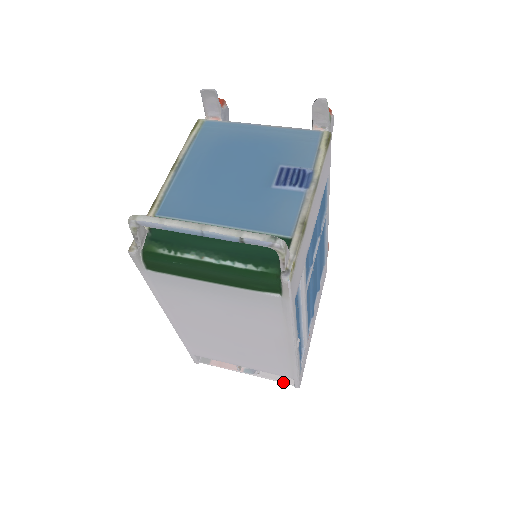
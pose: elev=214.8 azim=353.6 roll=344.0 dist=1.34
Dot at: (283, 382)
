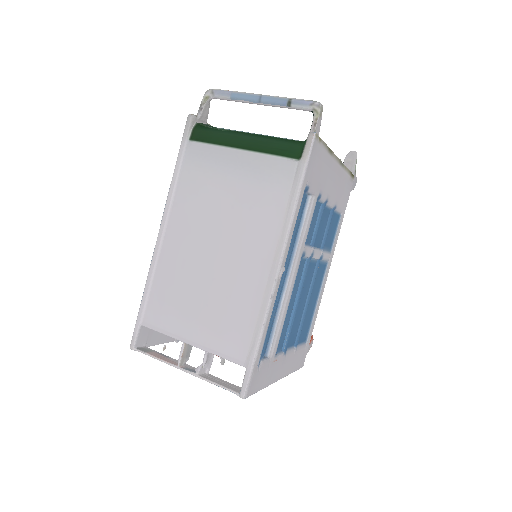
Dot at: (227, 388)
